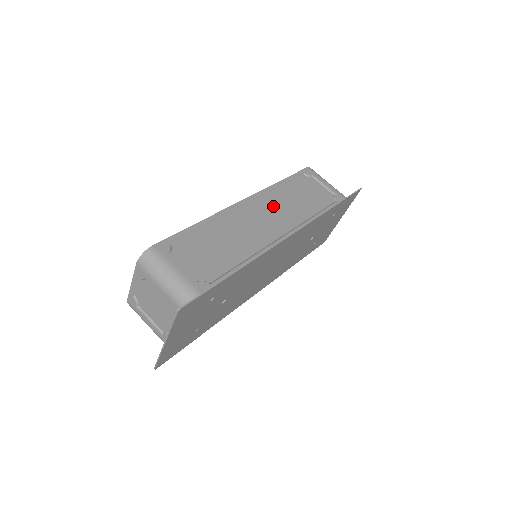
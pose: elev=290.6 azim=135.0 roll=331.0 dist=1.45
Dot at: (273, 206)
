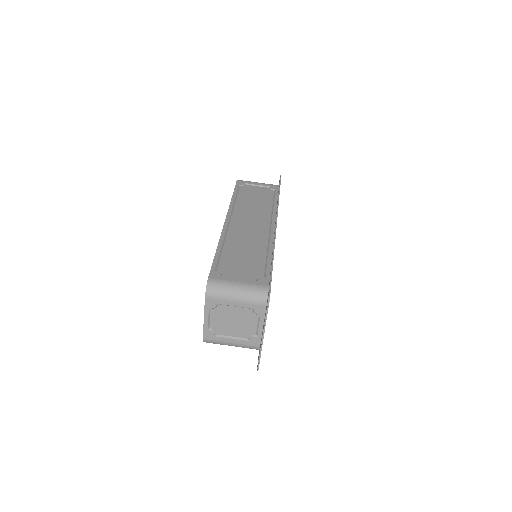
Dot at: (245, 214)
